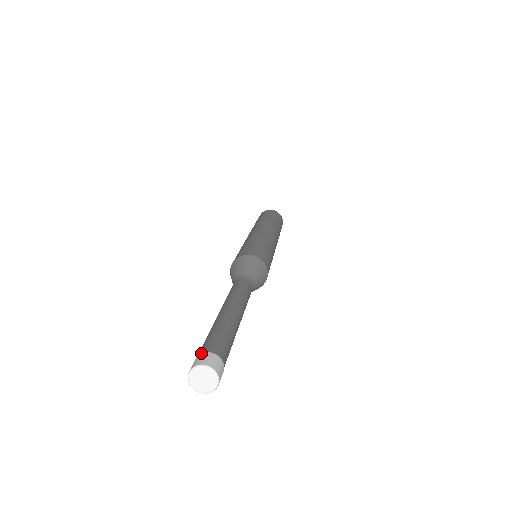
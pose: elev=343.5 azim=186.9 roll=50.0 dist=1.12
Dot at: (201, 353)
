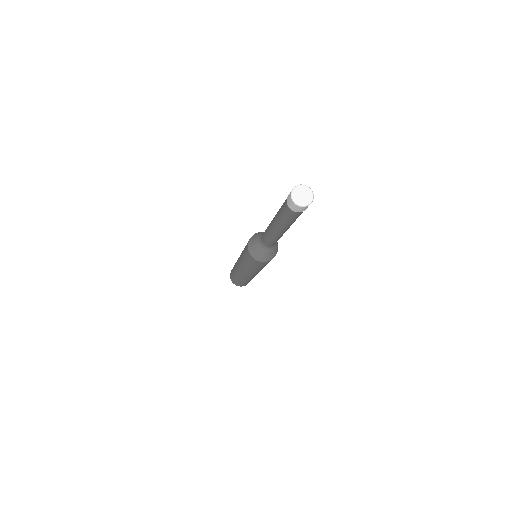
Dot at: occluded
